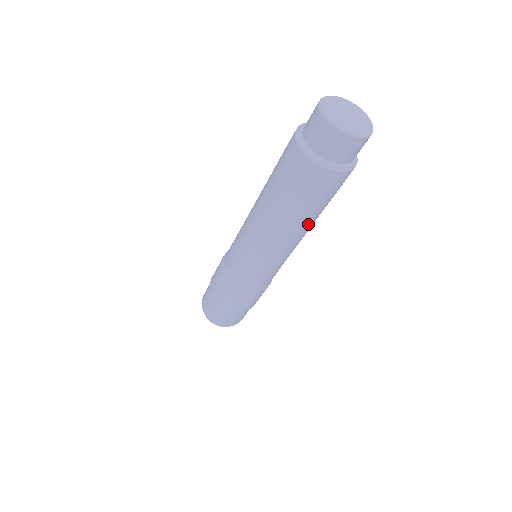
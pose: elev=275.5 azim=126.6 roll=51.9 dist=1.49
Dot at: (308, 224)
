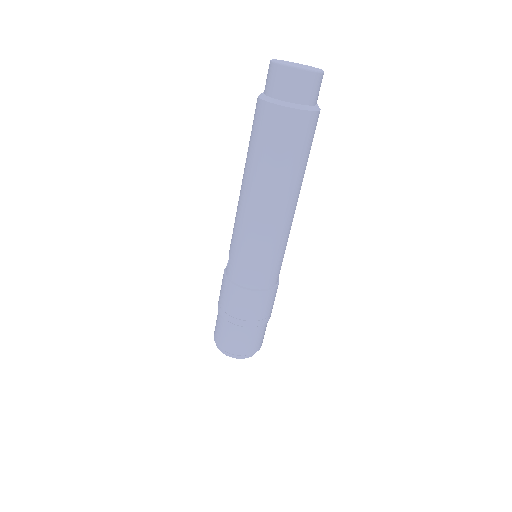
Dot at: (300, 183)
